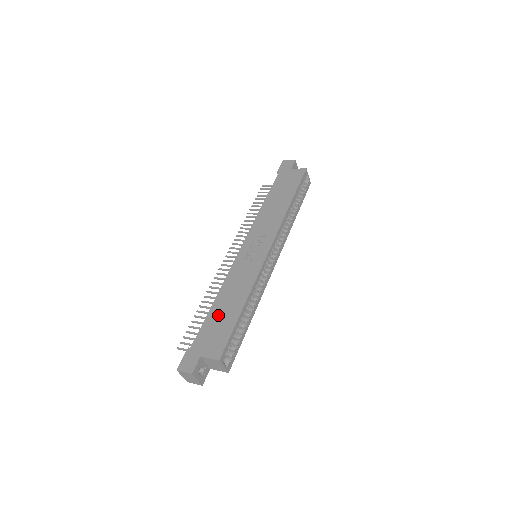
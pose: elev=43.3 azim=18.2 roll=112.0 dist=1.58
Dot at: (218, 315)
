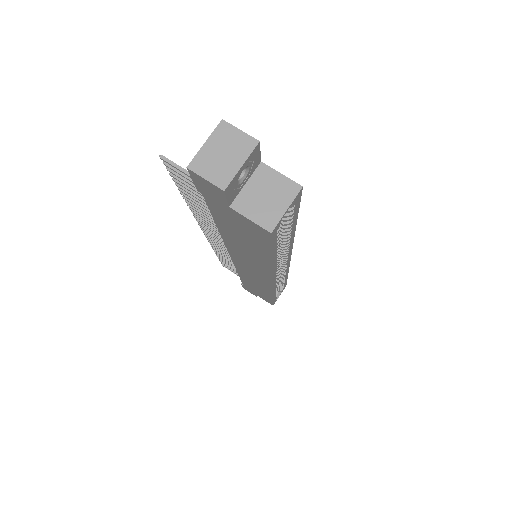
Dot at: occluded
